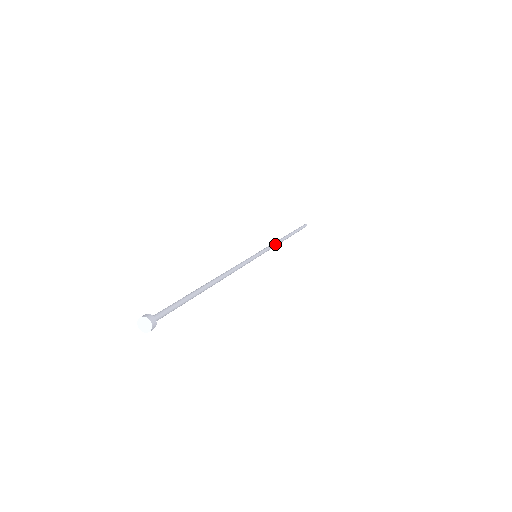
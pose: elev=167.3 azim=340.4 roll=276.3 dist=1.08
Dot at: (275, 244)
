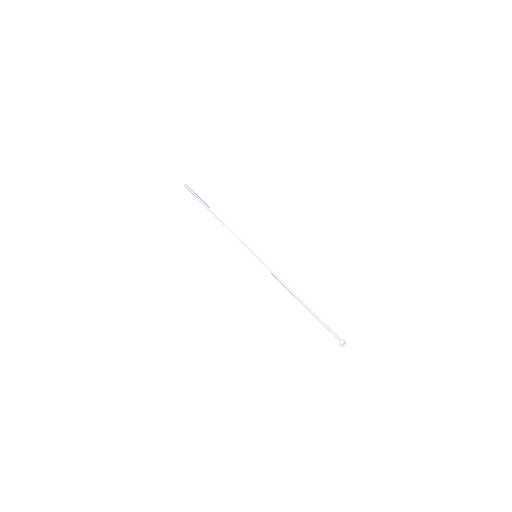
Dot at: (234, 233)
